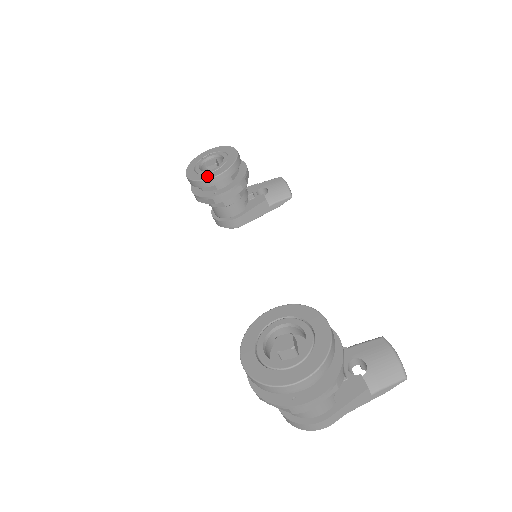
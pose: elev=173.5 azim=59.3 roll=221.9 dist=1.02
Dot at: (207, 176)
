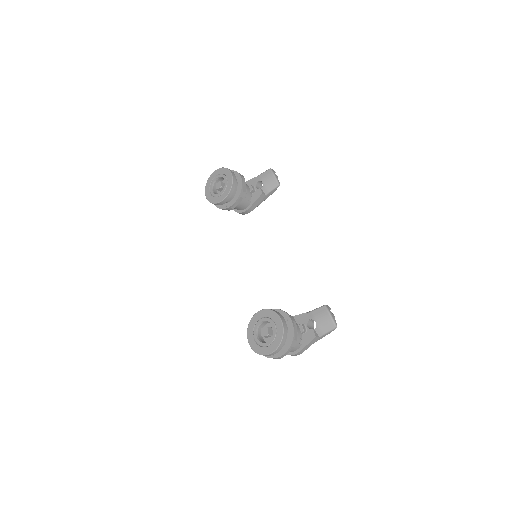
Dot at: (218, 200)
